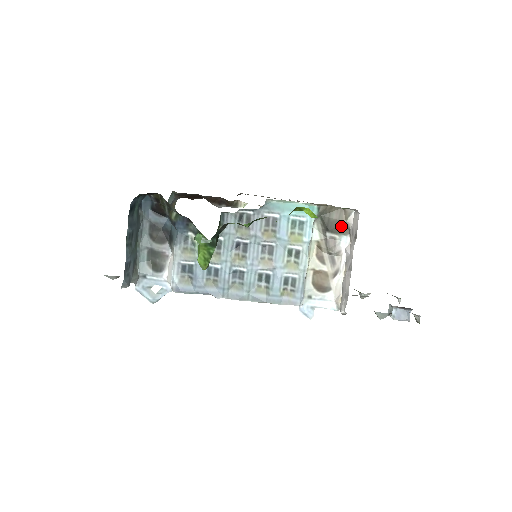
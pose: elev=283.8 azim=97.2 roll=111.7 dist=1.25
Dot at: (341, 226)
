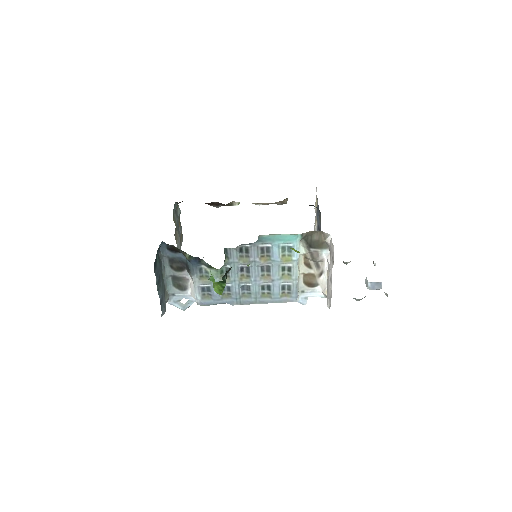
Dot at: (321, 244)
